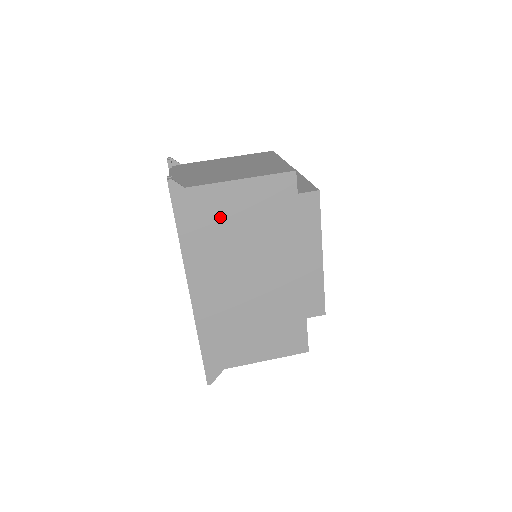
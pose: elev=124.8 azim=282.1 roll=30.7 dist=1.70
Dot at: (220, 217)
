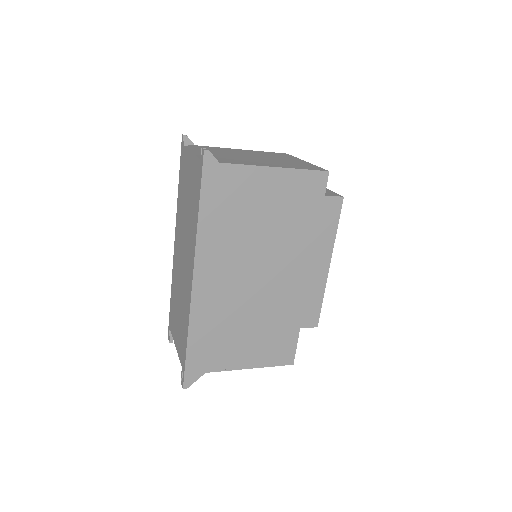
Dot at: (246, 203)
